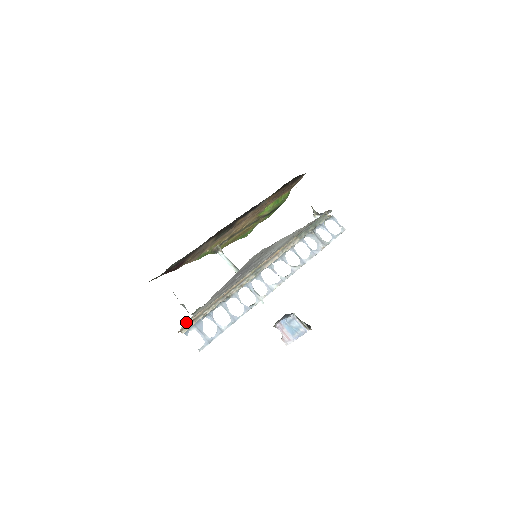
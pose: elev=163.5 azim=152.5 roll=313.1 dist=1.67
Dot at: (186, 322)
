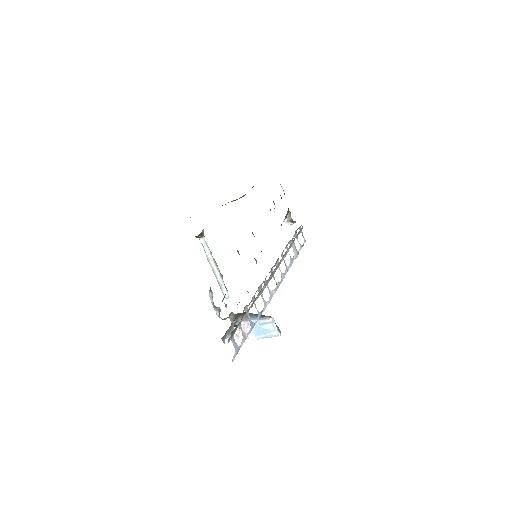
Dot at: occluded
